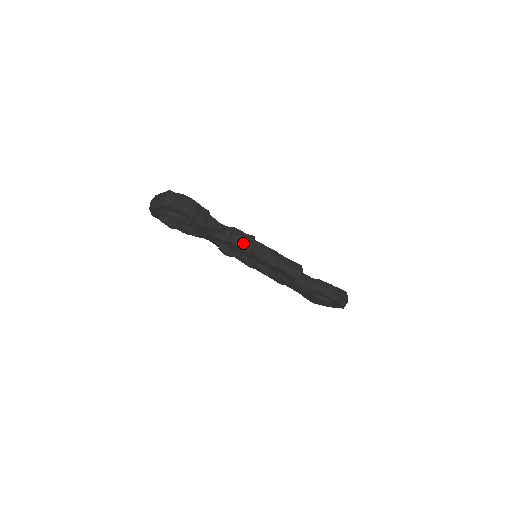
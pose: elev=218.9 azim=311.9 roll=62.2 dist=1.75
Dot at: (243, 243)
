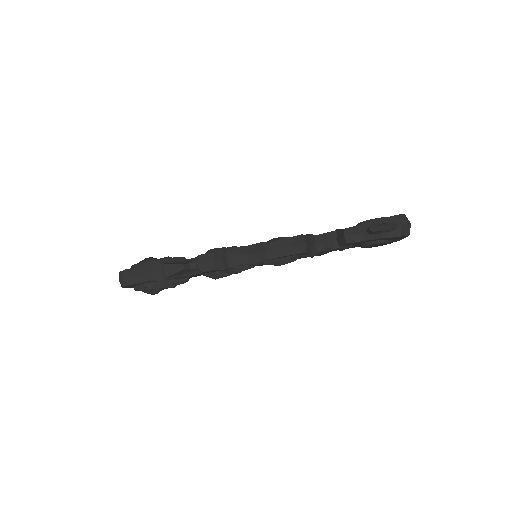
Dot at: (214, 265)
